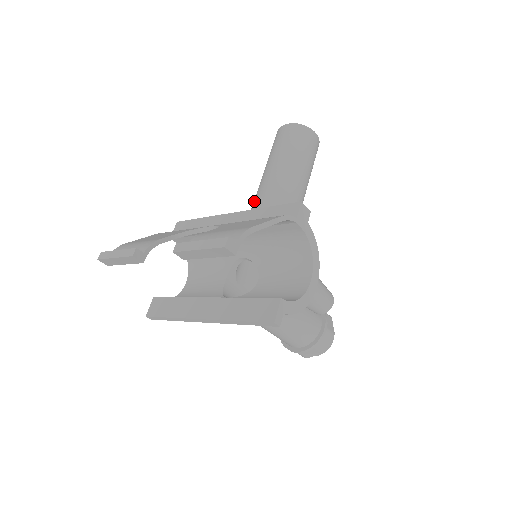
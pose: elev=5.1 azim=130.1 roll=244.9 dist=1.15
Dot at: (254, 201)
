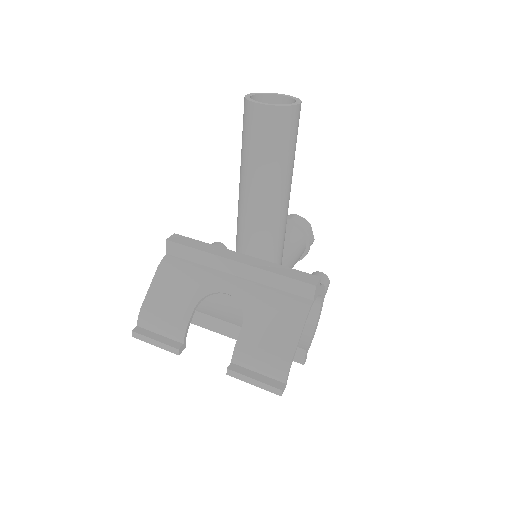
Dot at: (242, 207)
